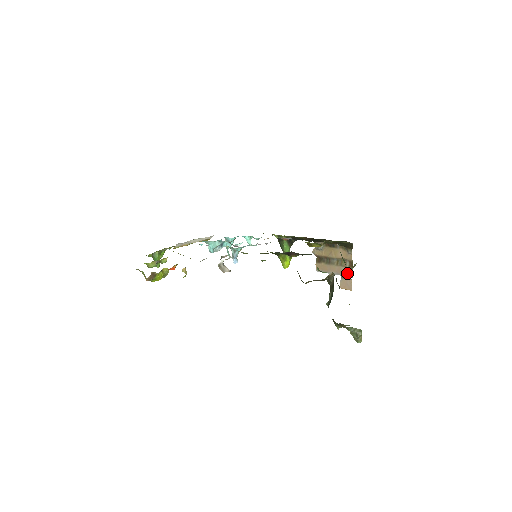
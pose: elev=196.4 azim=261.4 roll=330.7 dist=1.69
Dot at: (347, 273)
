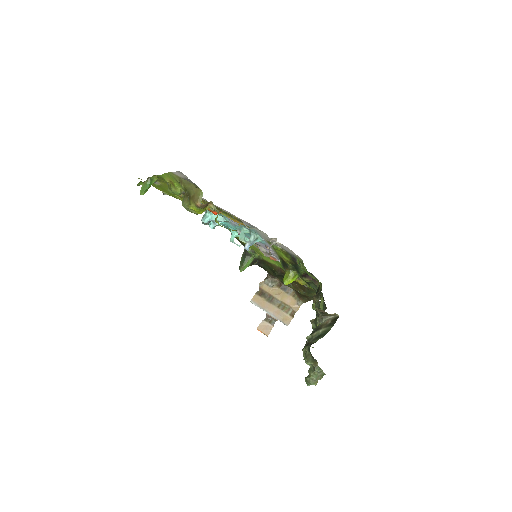
Dot at: (285, 319)
